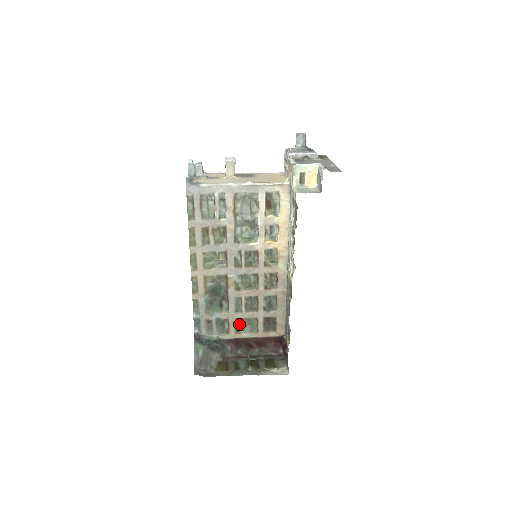
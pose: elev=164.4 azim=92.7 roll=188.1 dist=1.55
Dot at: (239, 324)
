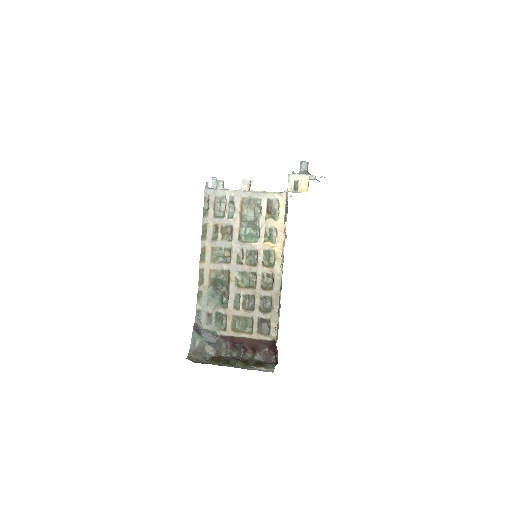
Dot at: (236, 322)
